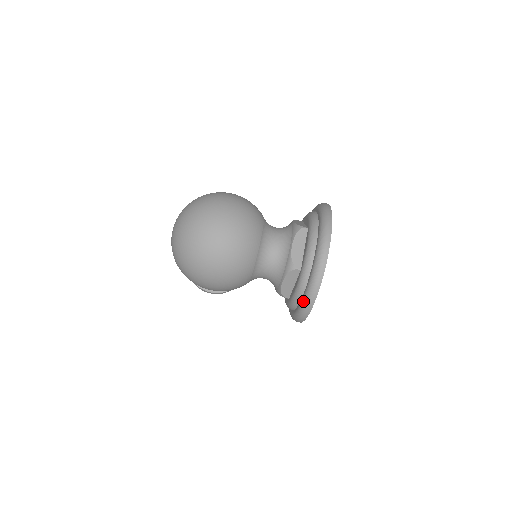
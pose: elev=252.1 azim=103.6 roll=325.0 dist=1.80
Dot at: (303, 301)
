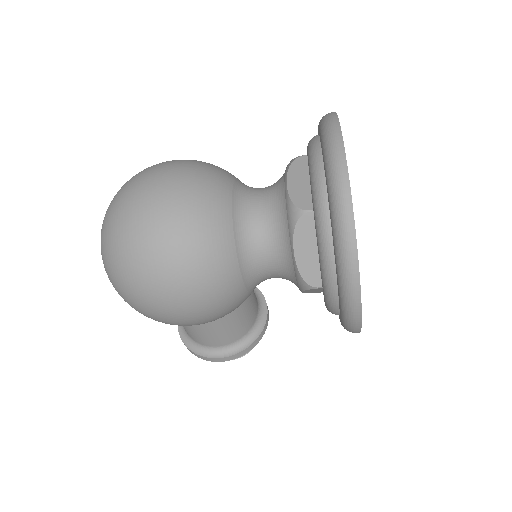
Dot at: (336, 260)
